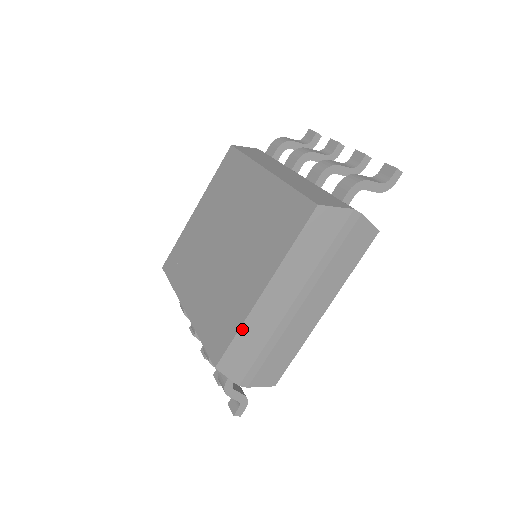
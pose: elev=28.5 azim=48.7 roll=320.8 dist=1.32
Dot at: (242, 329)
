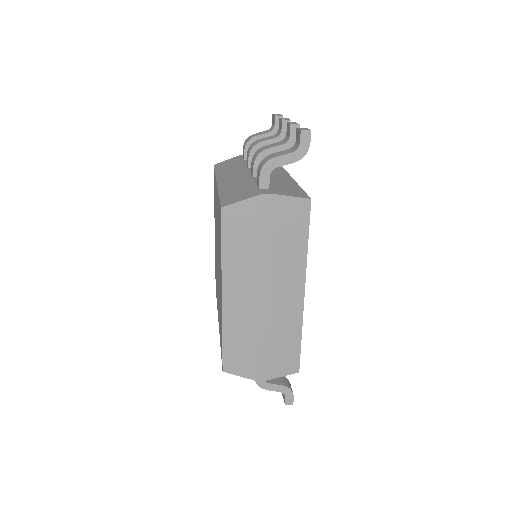
Dot at: (225, 334)
